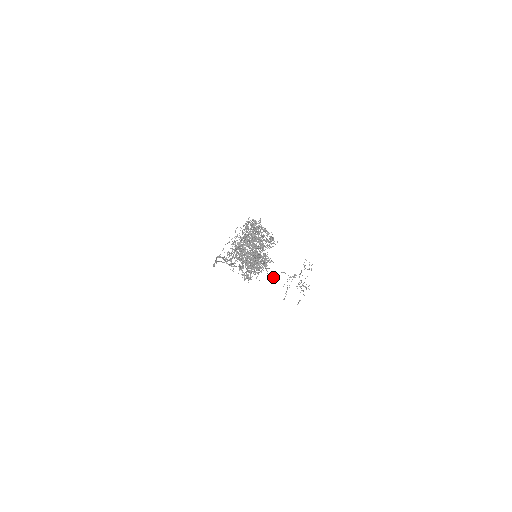
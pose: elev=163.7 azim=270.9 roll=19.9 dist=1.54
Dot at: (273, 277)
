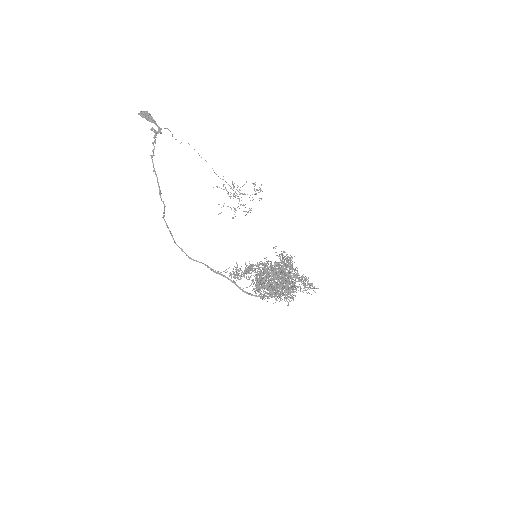
Dot at: occluded
